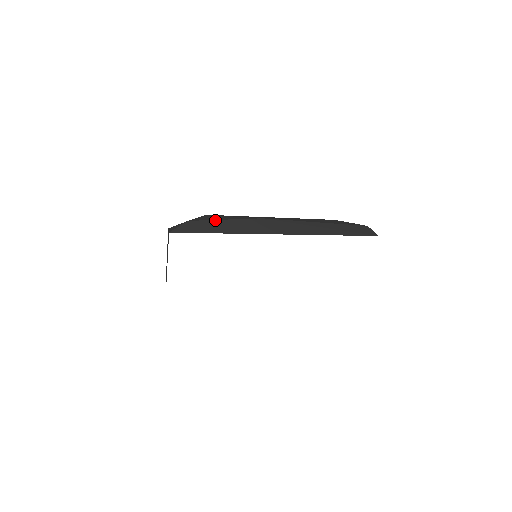
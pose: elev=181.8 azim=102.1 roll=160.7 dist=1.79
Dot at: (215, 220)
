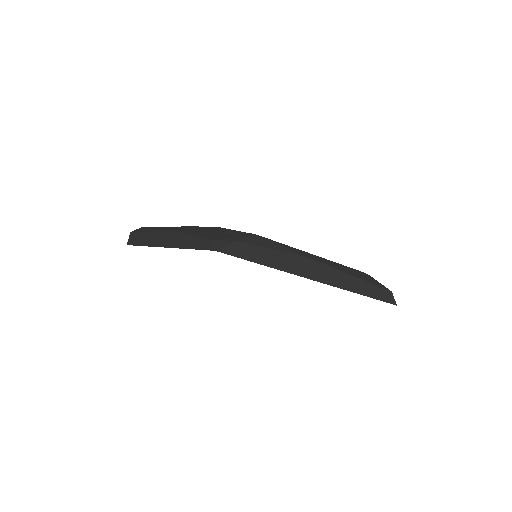
Dot at: (266, 248)
